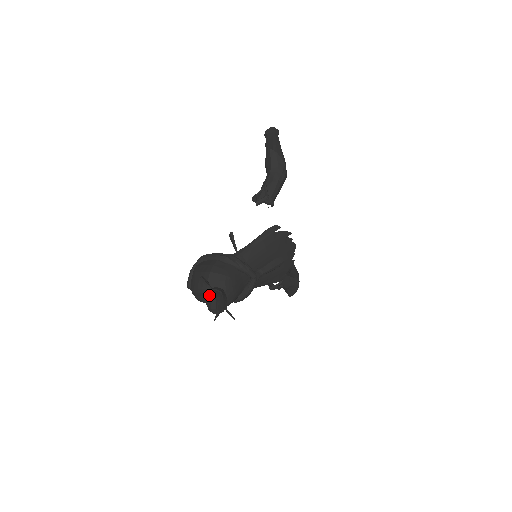
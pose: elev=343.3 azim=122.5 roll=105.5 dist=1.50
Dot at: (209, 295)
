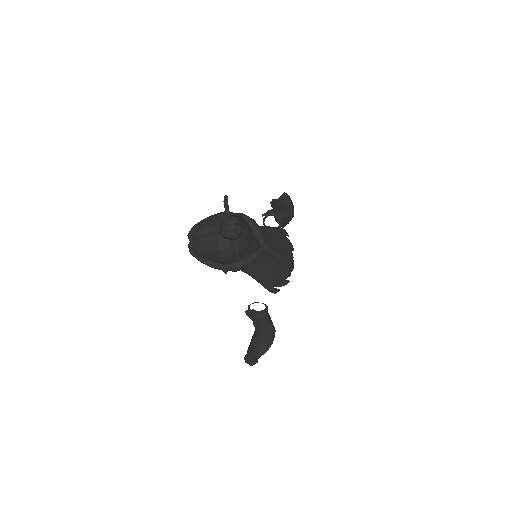
Dot at: (227, 216)
